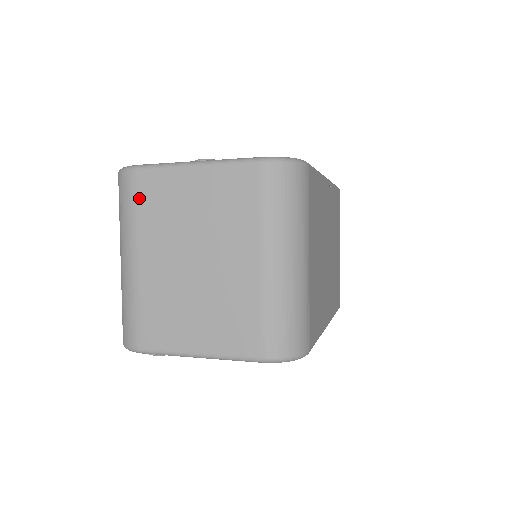
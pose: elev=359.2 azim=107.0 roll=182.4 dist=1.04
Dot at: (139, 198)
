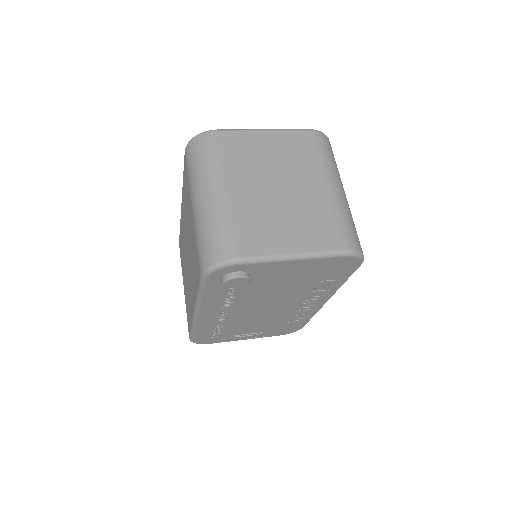
Dot at: (222, 148)
